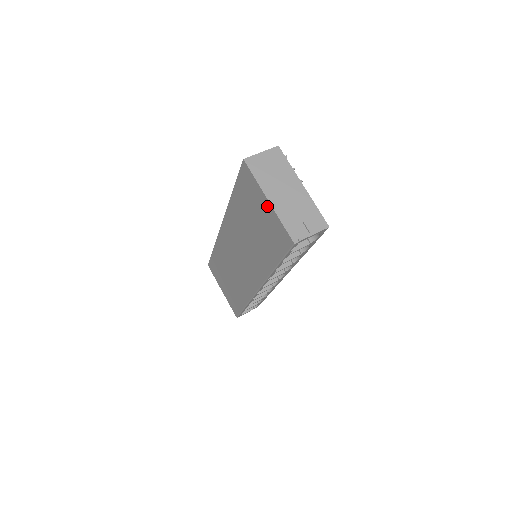
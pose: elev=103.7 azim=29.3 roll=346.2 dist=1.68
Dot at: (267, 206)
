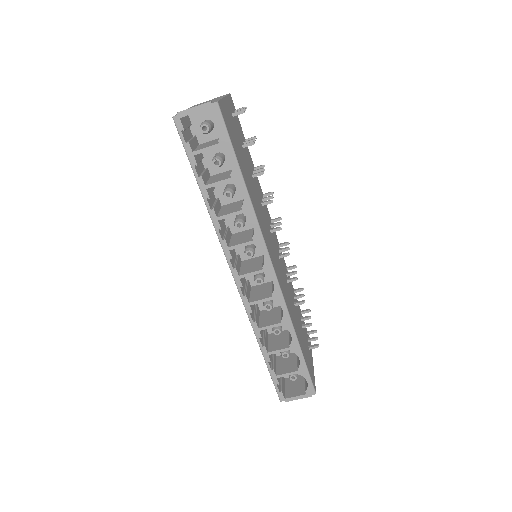
Dot at: occluded
